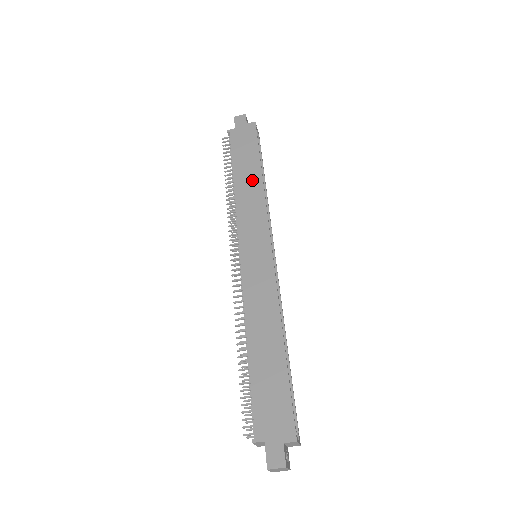
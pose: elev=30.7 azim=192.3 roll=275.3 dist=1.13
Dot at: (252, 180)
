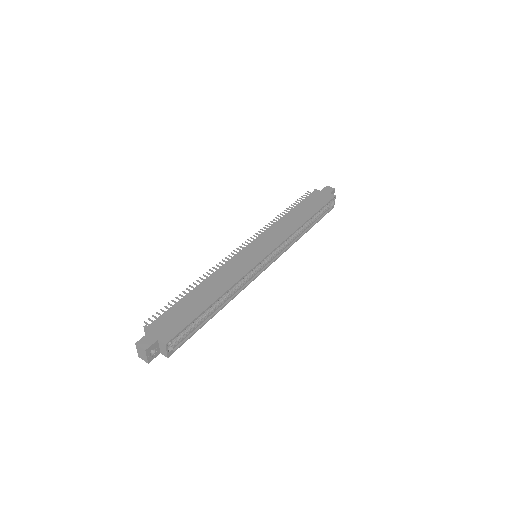
Dot at: (298, 219)
